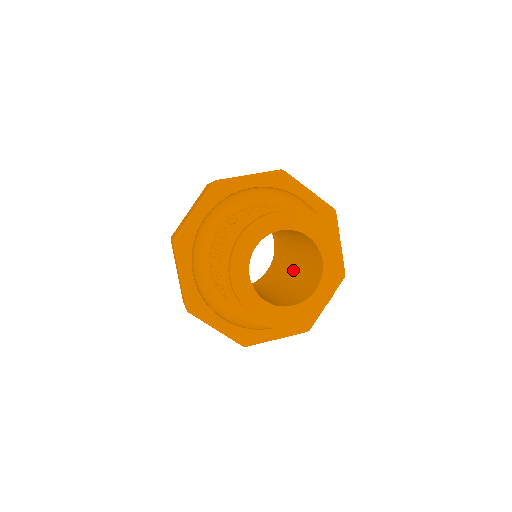
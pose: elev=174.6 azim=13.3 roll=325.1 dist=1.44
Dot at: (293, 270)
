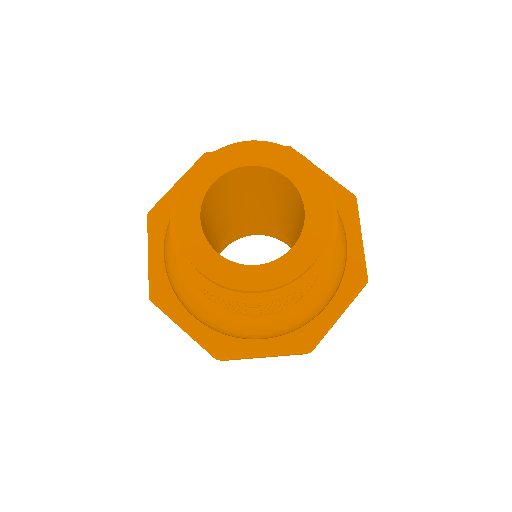
Dot at: occluded
